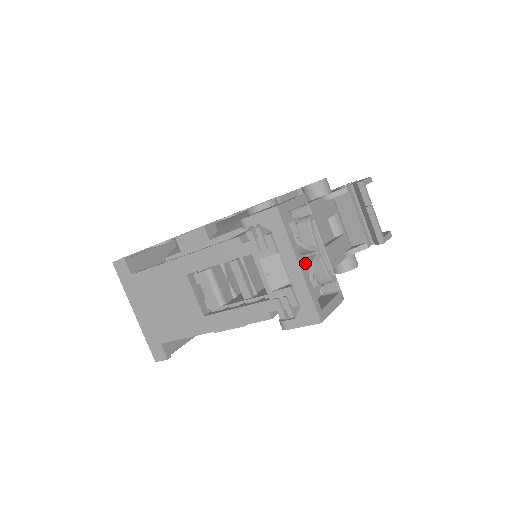
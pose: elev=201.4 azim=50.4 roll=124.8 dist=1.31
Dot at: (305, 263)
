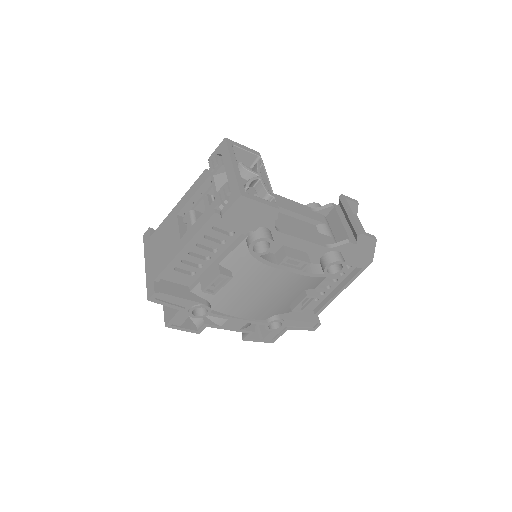
Dot at: occluded
